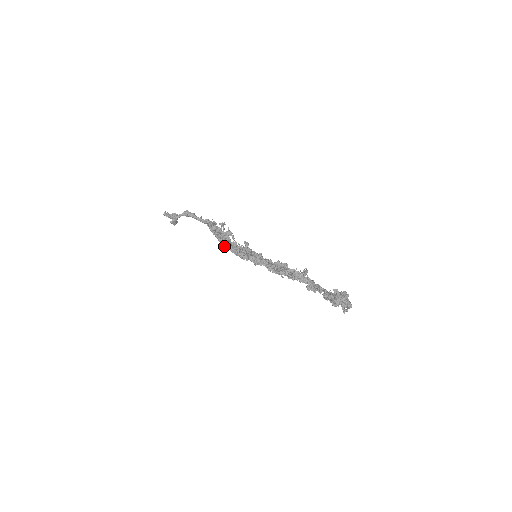
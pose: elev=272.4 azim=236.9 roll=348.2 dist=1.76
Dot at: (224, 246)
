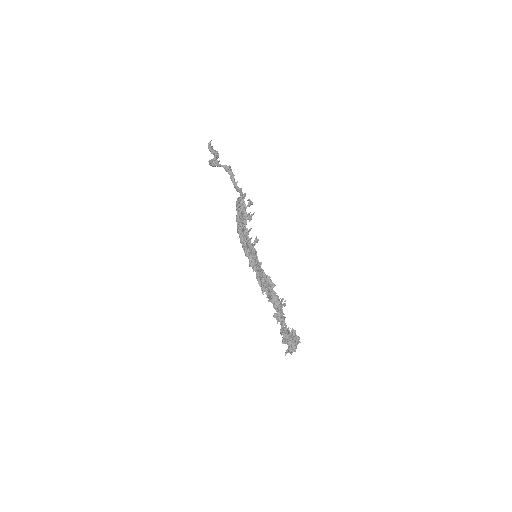
Dot at: (237, 228)
